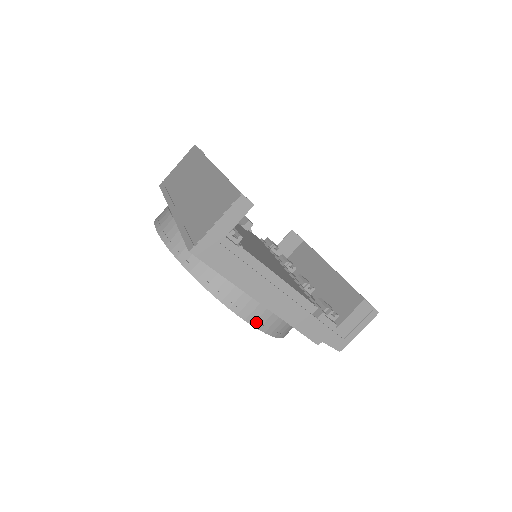
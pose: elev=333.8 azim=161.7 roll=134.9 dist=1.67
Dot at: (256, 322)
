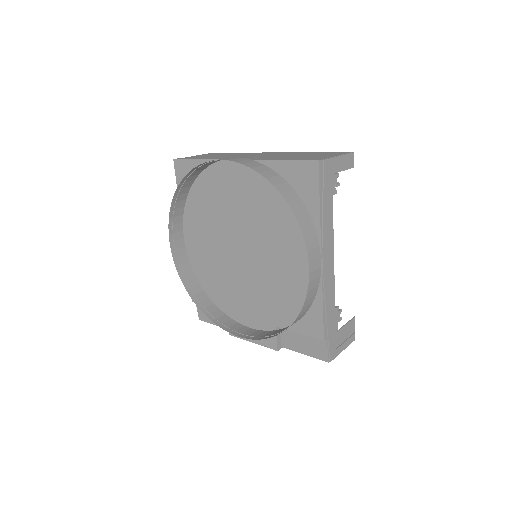
Dot at: (312, 273)
